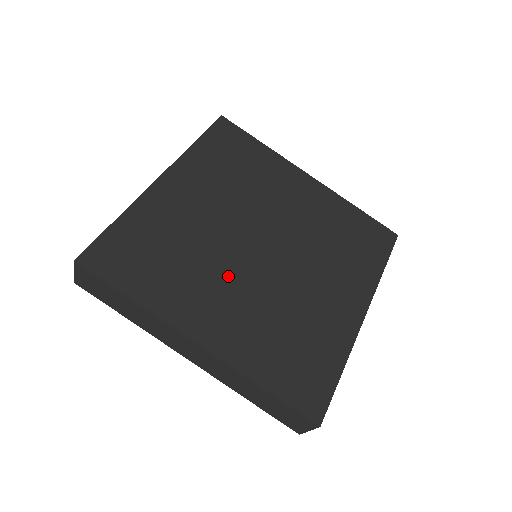
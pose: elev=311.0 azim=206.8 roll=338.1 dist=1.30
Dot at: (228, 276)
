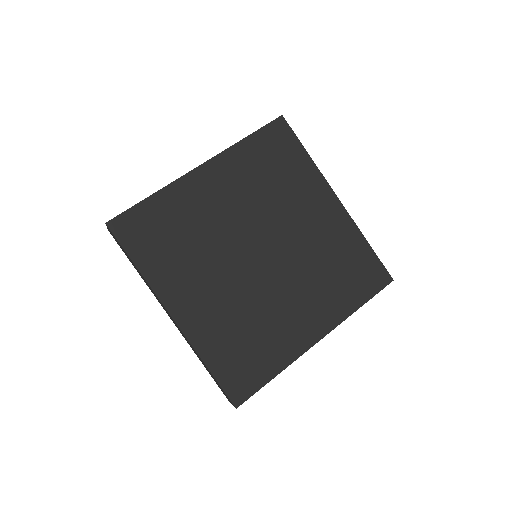
Dot at: (219, 271)
